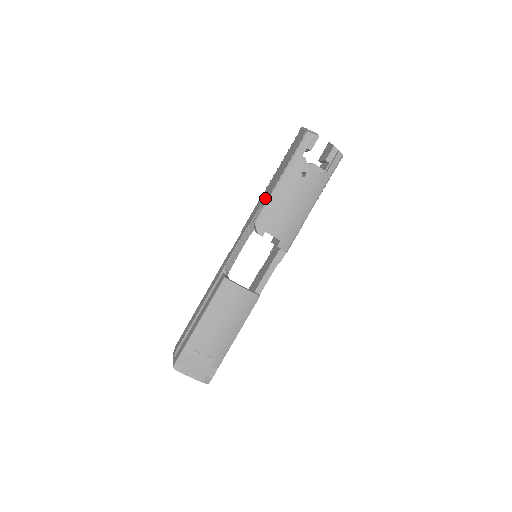
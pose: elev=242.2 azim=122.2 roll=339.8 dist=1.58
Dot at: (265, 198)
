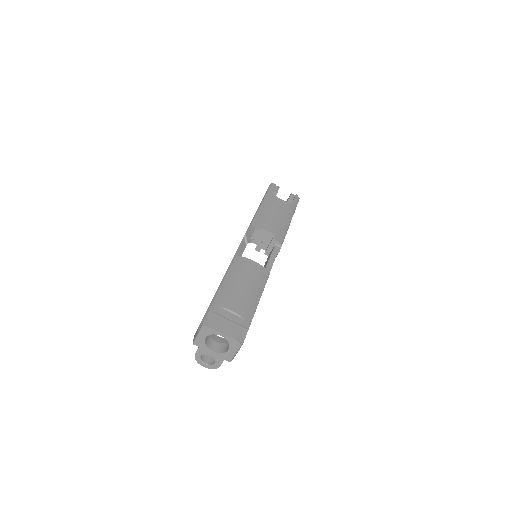
Dot at: occluded
